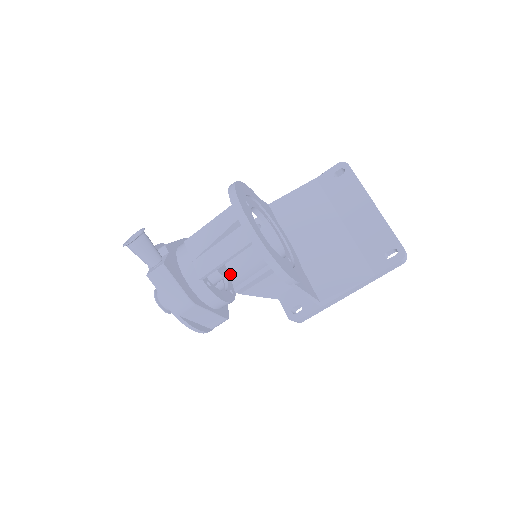
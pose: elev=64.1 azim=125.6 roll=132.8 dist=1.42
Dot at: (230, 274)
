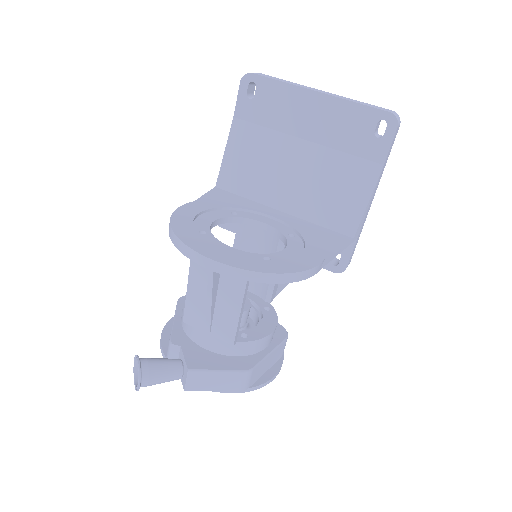
Dot at: (248, 290)
